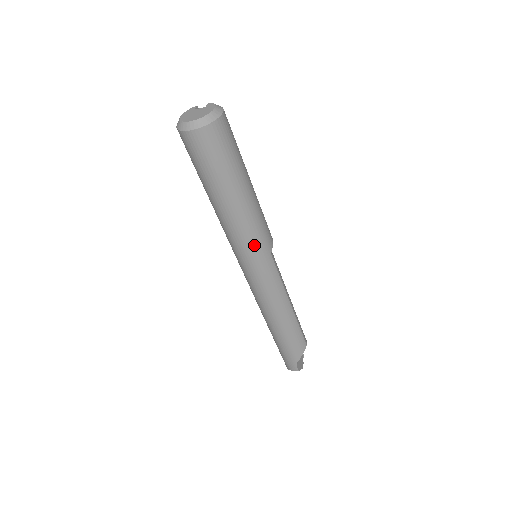
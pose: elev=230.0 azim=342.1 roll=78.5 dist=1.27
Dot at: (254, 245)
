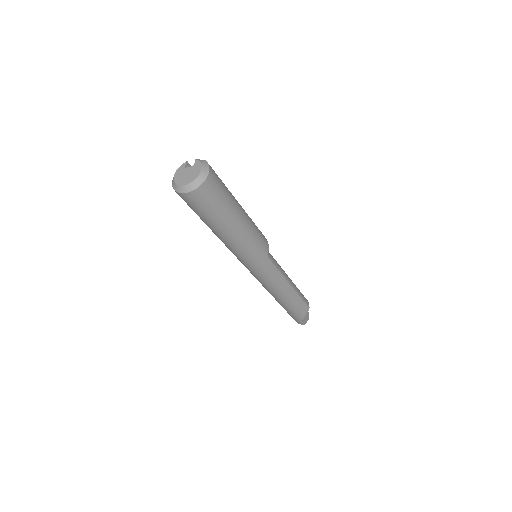
Dot at: (252, 255)
